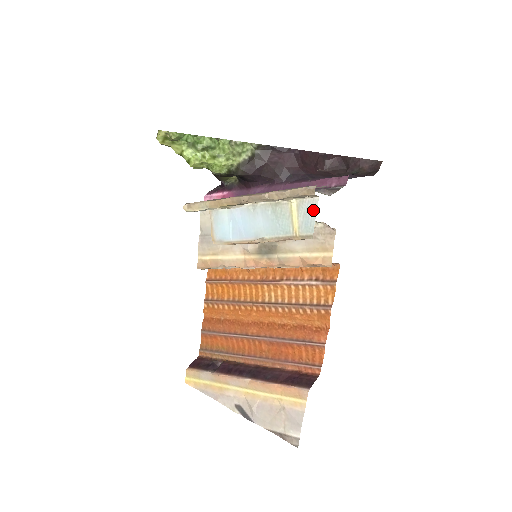
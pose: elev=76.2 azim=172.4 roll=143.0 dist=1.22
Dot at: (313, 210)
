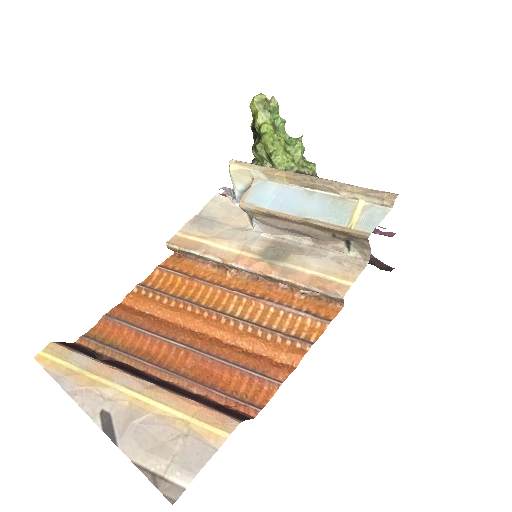
Dot at: (381, 215)
